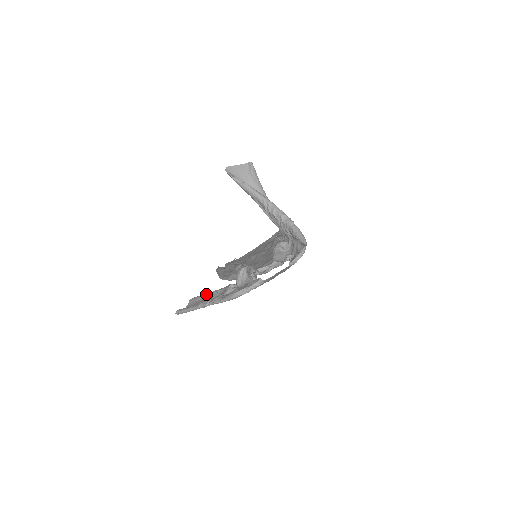
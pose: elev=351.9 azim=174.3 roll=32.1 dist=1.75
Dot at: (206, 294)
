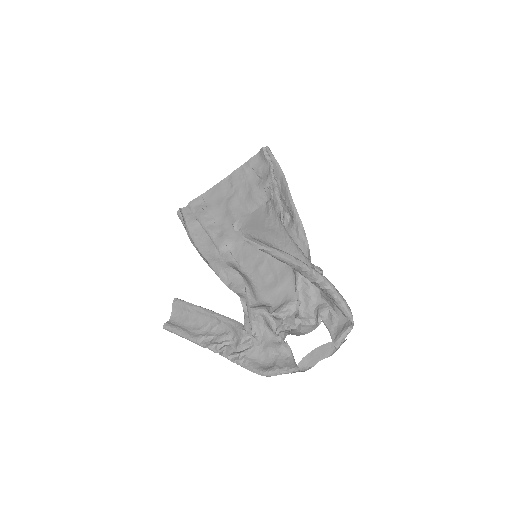
Dot at: (200, 312)
